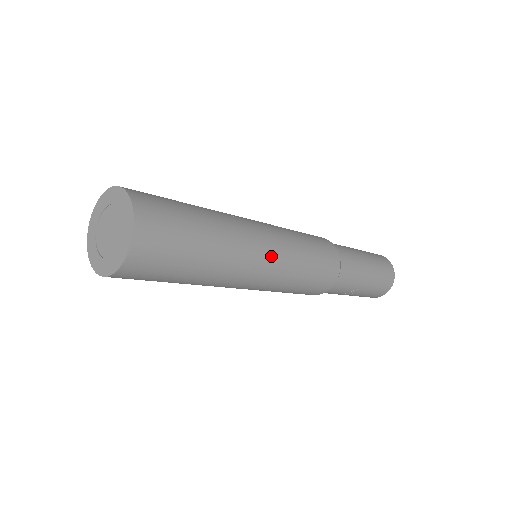
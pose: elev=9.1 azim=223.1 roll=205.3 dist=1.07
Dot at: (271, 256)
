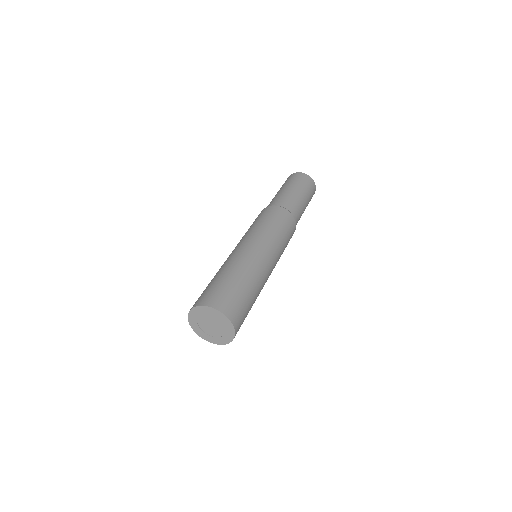
Dot at: (269, 255)
